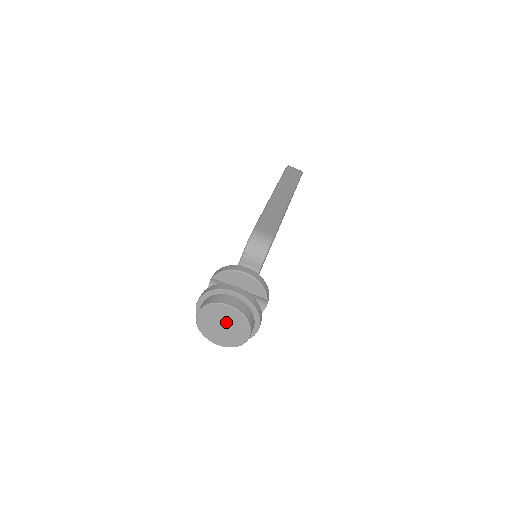
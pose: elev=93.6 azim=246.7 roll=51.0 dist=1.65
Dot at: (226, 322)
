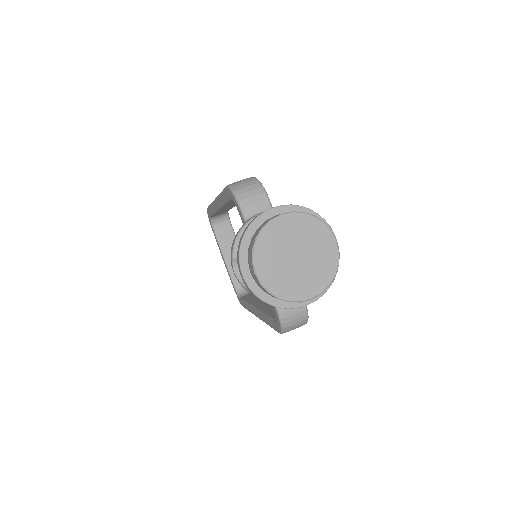
Dot at: (295, 246)
